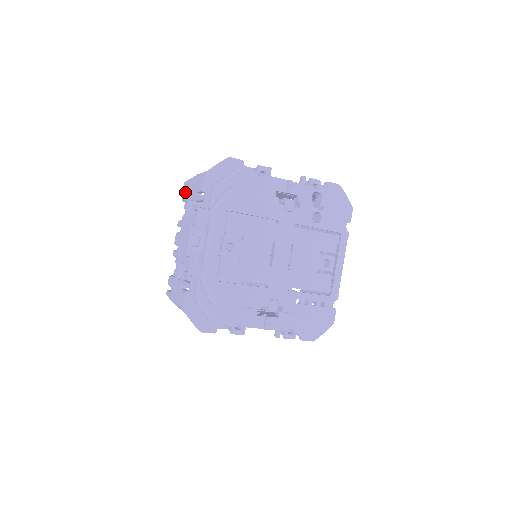
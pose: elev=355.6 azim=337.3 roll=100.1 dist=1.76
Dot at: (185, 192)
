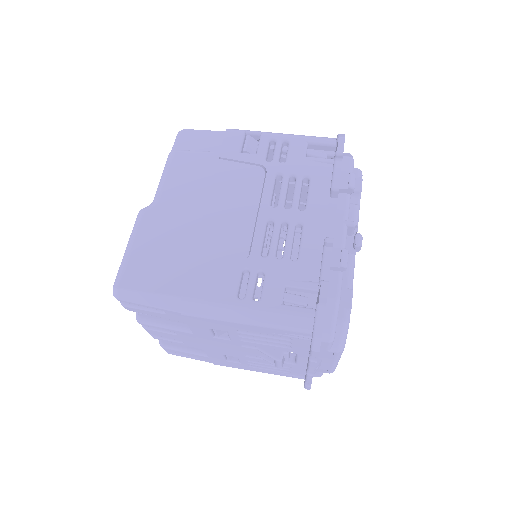
Dot at: (152, 313)
